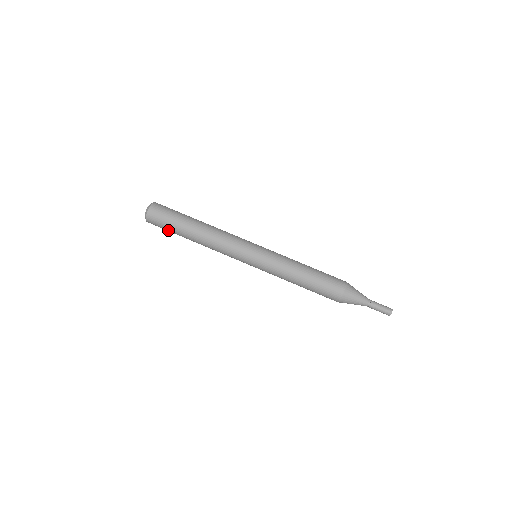
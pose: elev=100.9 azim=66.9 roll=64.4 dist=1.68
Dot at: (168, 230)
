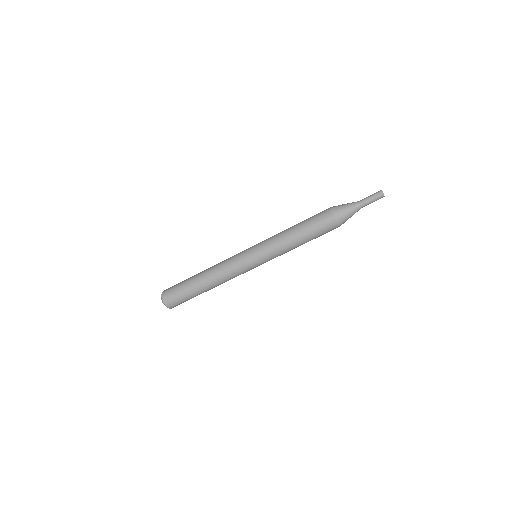
Dot at: occluded
